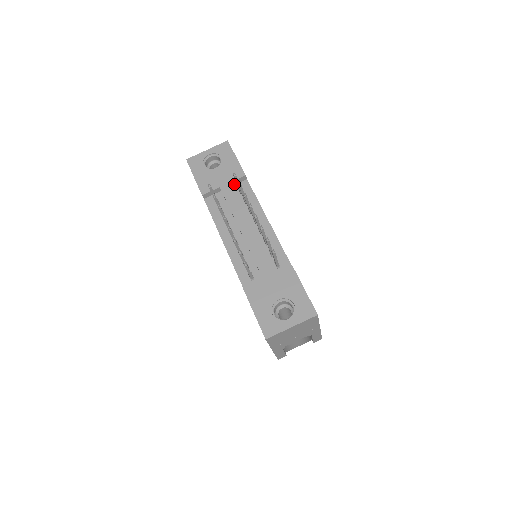
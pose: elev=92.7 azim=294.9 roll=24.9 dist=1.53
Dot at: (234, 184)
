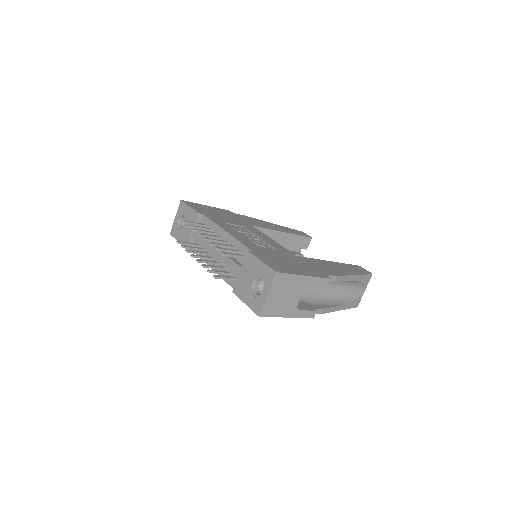
Dot at: occluded
